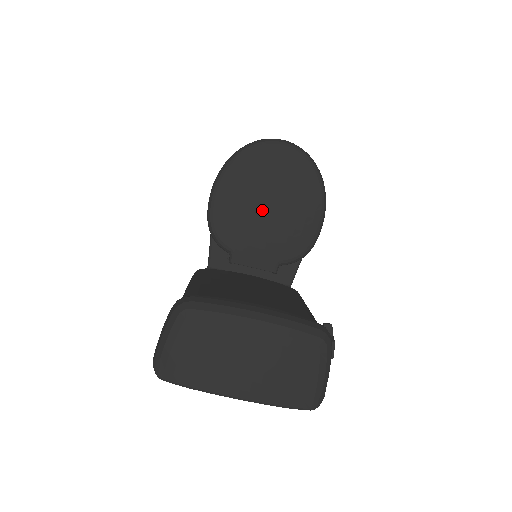
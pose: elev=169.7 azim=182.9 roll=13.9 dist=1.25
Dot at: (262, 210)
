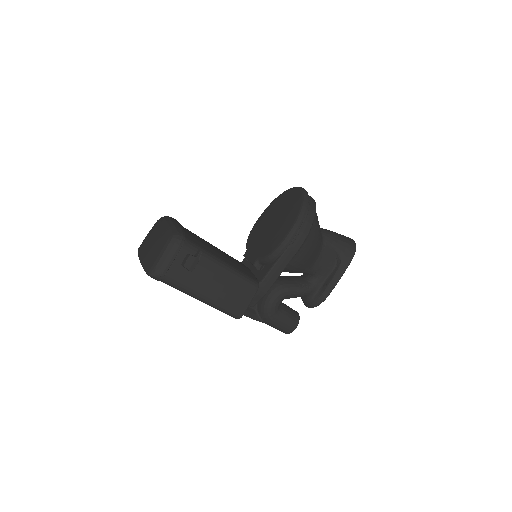
Dot at: (268, 225)
